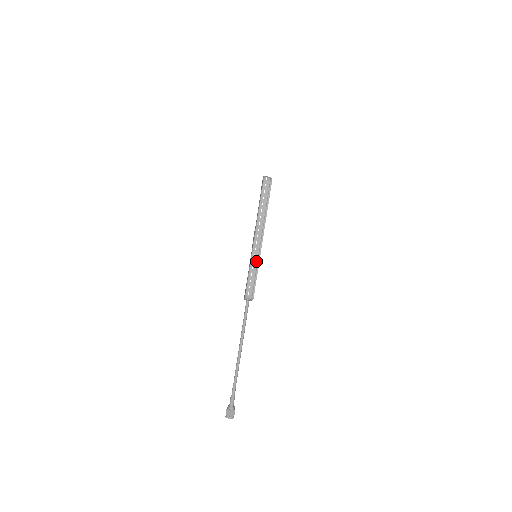
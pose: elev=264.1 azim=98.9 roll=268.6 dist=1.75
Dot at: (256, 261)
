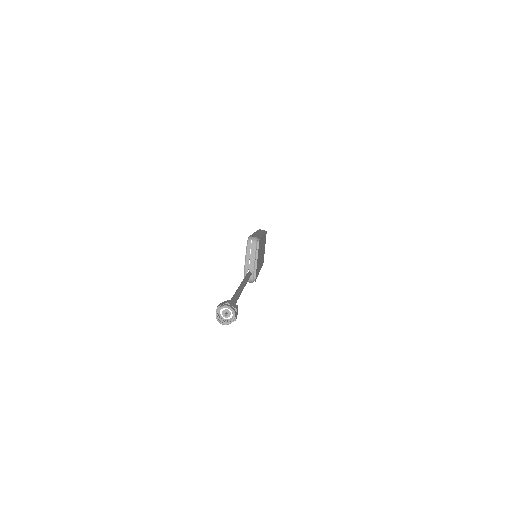
Dot at: (258, 234)
